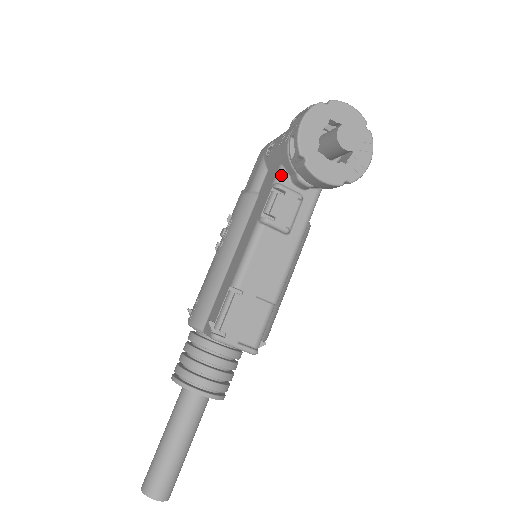
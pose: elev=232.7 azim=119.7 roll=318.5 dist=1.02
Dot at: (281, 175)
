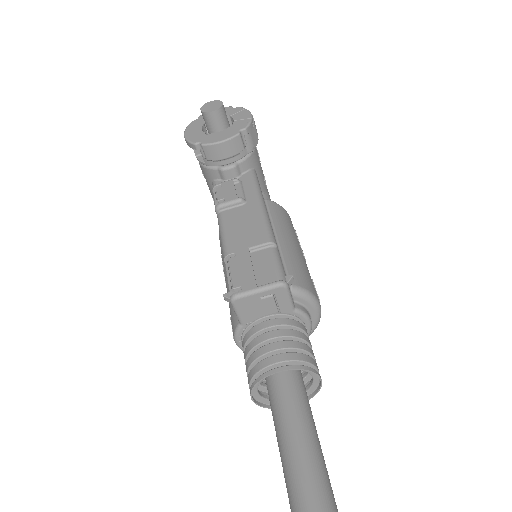
Dot at: (214, 184)
